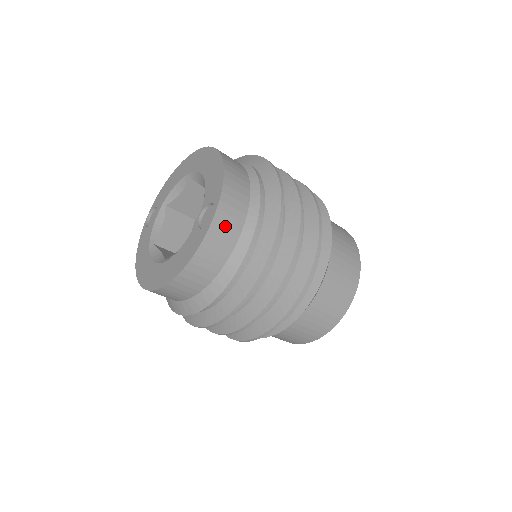
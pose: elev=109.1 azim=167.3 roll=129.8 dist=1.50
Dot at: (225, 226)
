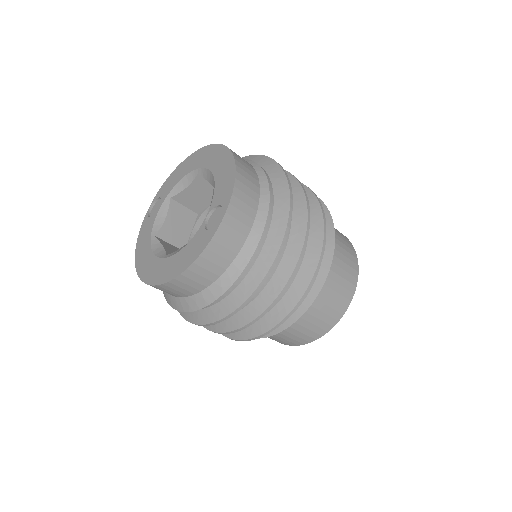
Dot at: (232, 230)
